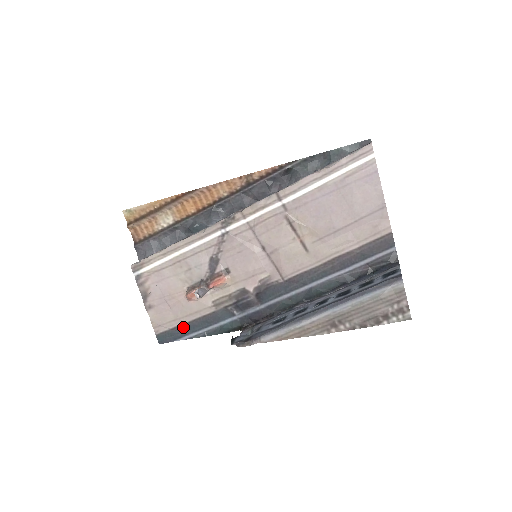
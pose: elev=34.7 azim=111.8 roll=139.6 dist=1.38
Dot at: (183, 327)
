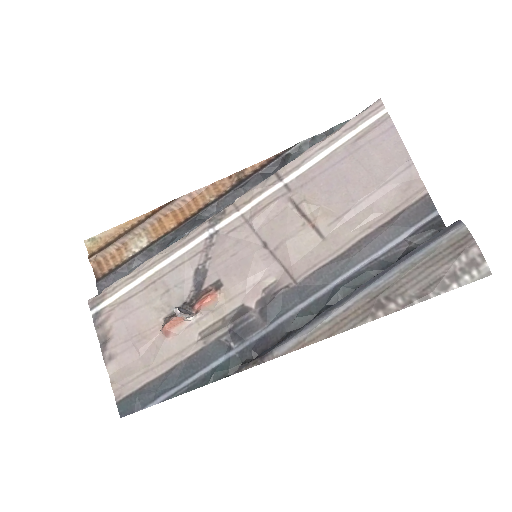
Dot at: (157, 382)
